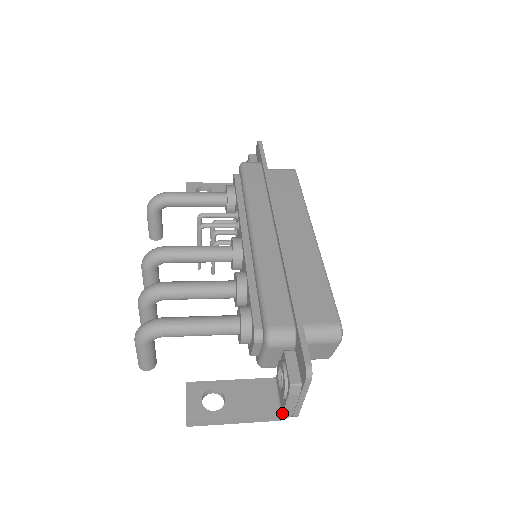
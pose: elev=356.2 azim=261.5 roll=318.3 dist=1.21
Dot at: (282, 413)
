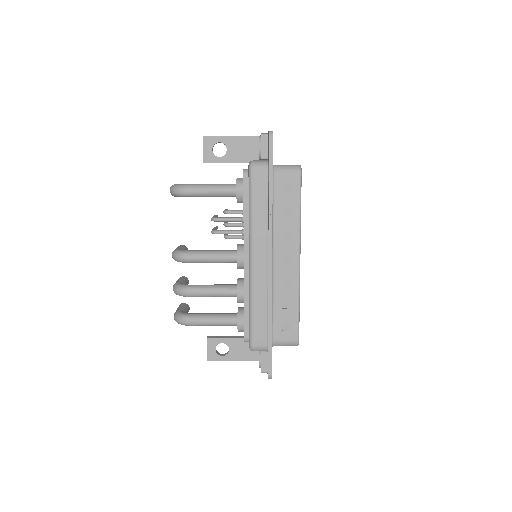
Dot at: occluded
